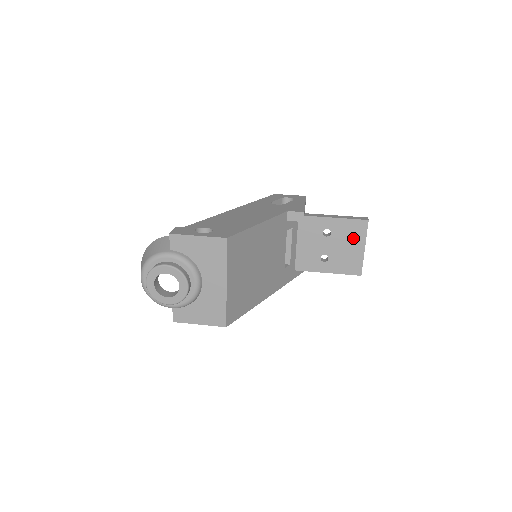
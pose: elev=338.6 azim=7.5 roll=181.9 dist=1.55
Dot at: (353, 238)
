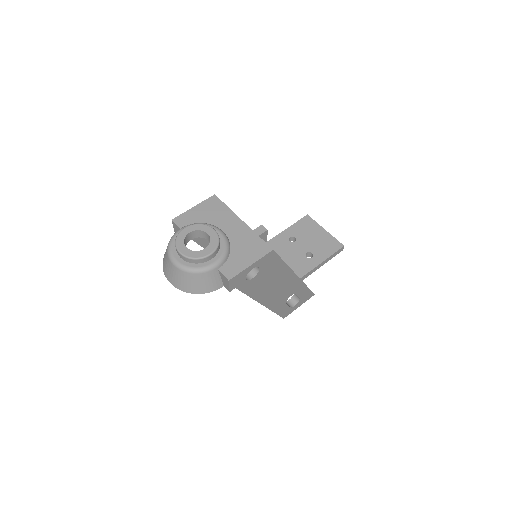
Dot at: (311, 230)
